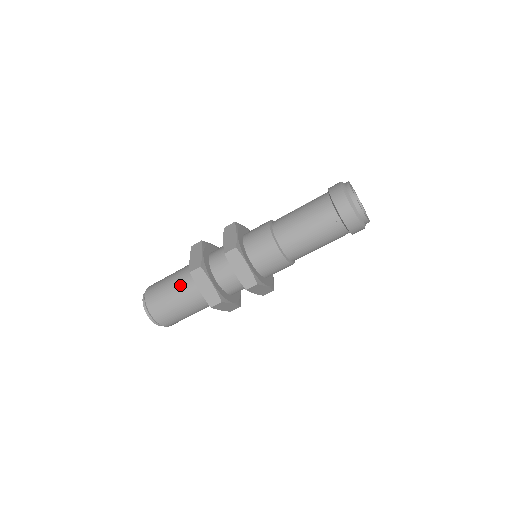
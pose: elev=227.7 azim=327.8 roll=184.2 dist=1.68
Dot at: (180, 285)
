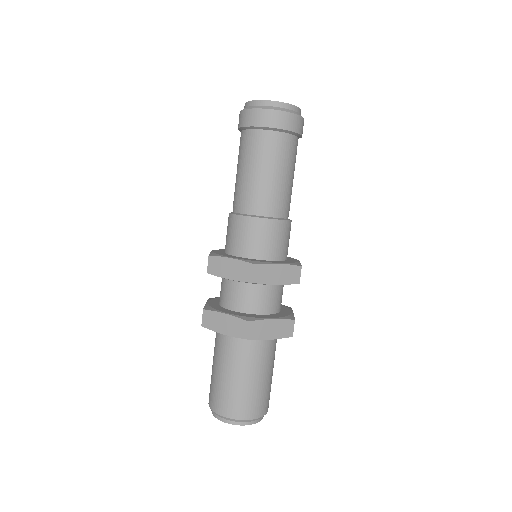
Dot at: (217, 354)
